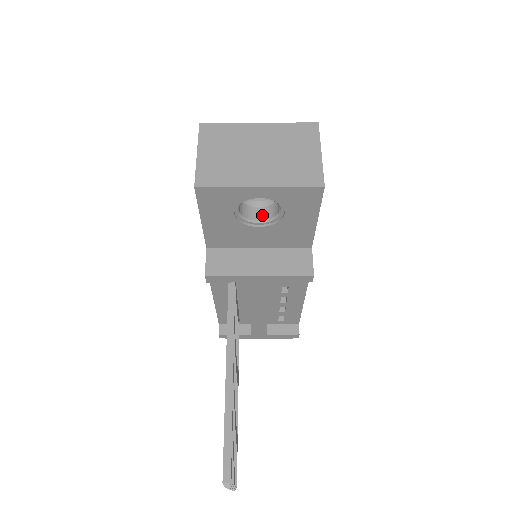
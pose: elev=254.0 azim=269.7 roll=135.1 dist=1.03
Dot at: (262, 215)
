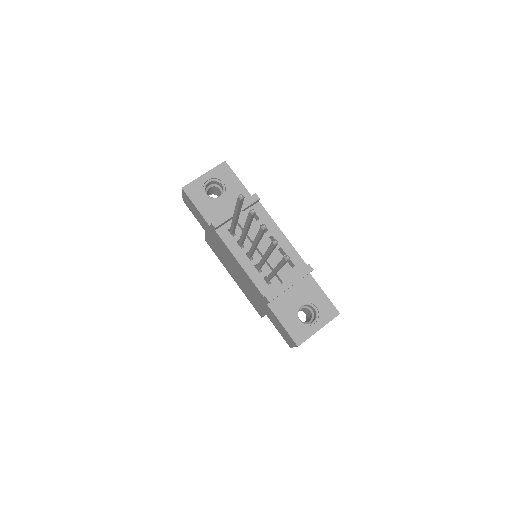
Dot at: (220, 197)
